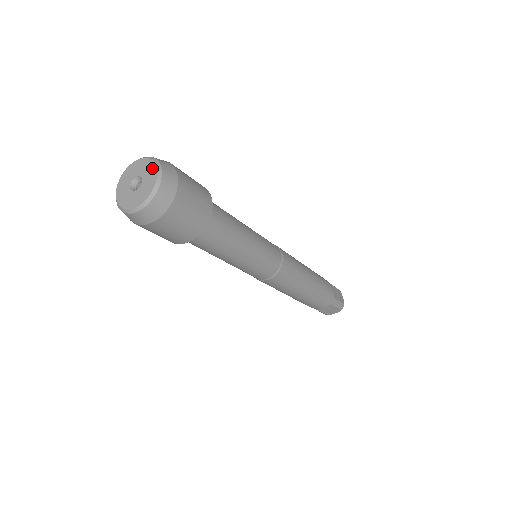
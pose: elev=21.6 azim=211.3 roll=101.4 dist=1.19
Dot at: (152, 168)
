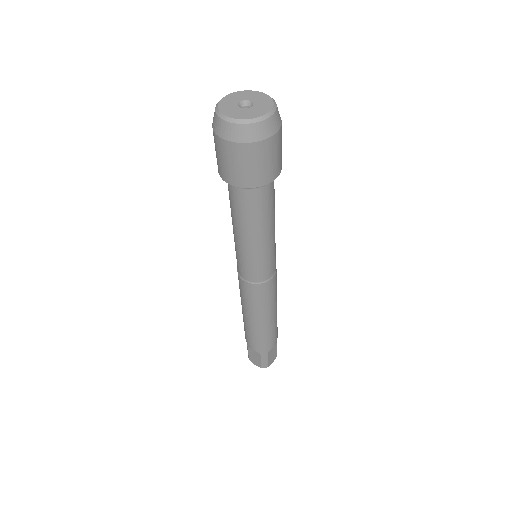
Dot at: (267, 107)
